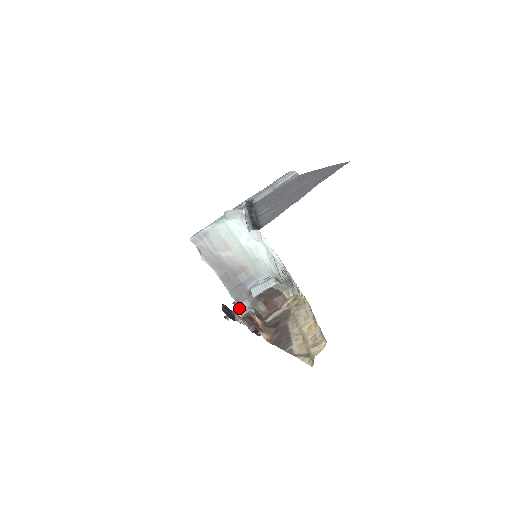
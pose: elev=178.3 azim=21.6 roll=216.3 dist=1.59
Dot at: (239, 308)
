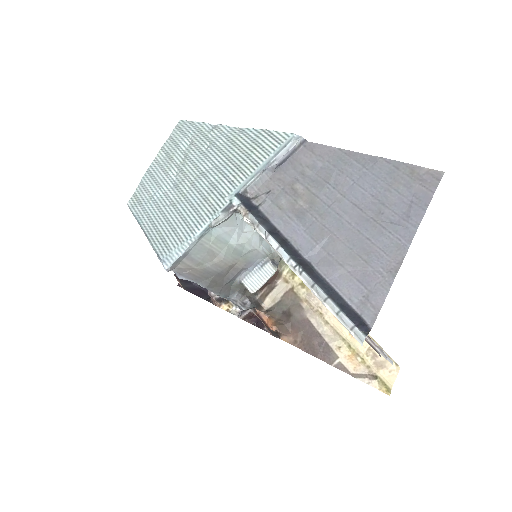
Dot at: occluded
